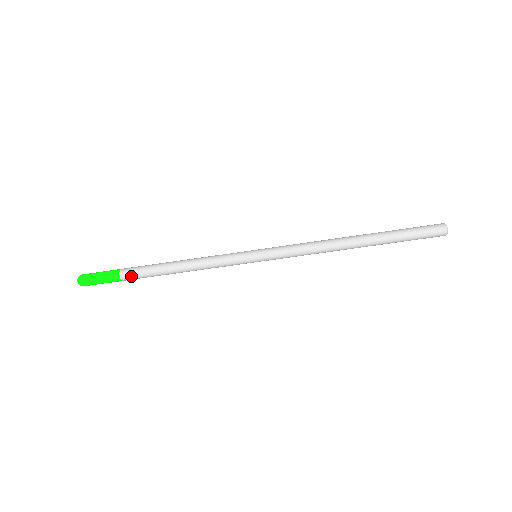
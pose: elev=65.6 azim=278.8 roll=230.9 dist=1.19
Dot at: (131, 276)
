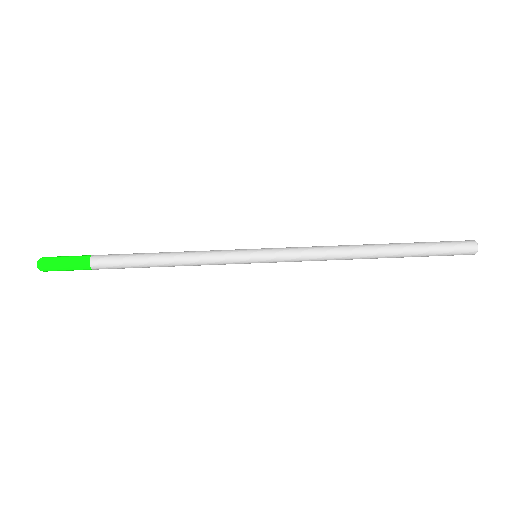
Dot at: (104, 257)
